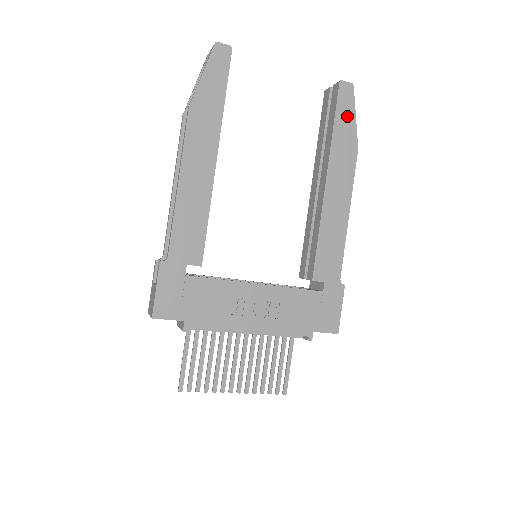
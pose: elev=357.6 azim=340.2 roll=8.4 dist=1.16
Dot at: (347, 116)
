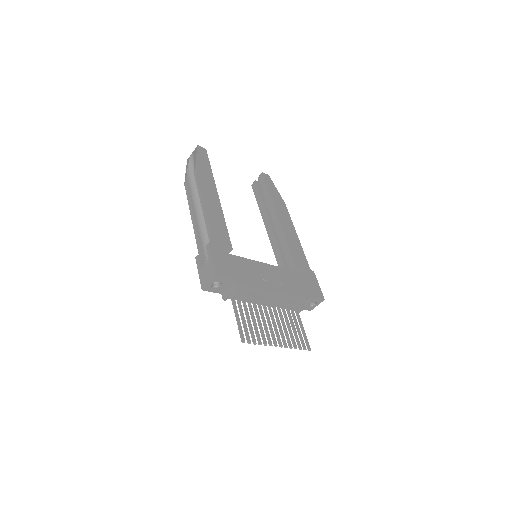
Dot at: (273, 188)
